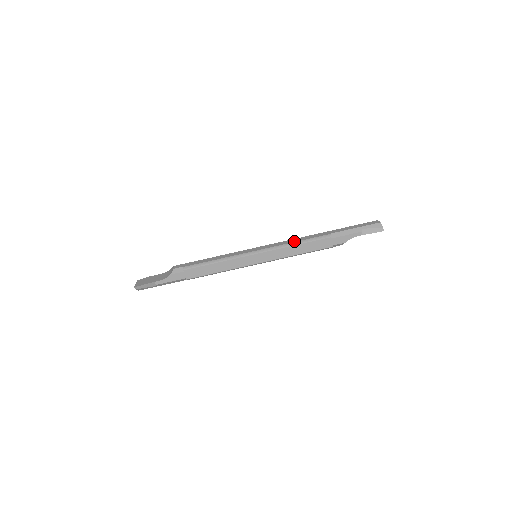
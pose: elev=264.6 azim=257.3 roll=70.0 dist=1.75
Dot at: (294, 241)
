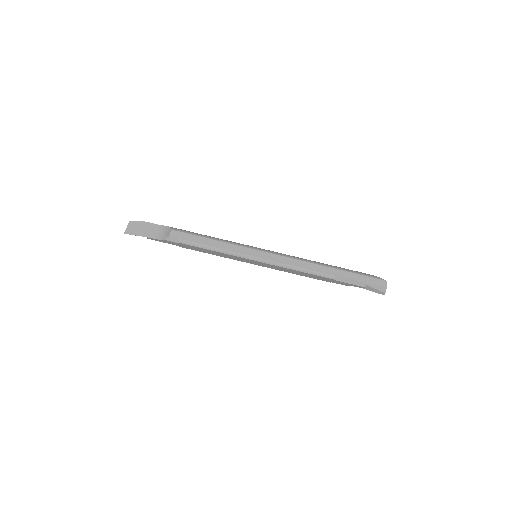
Dot at: (298, 266)
